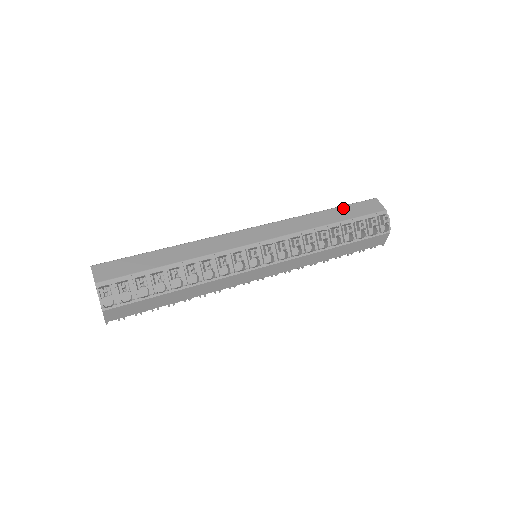
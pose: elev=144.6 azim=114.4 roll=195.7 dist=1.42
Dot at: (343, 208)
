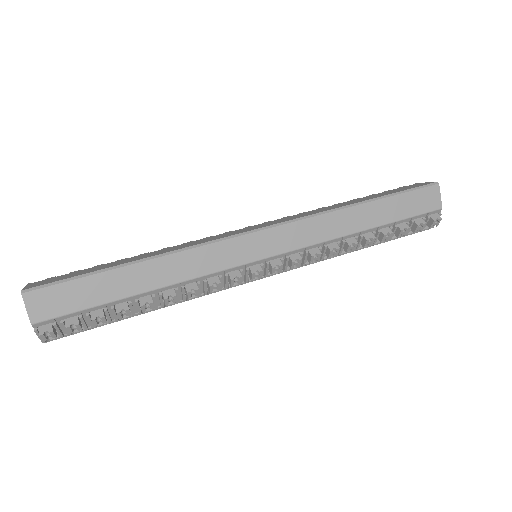
Dot at: (391, 201)
